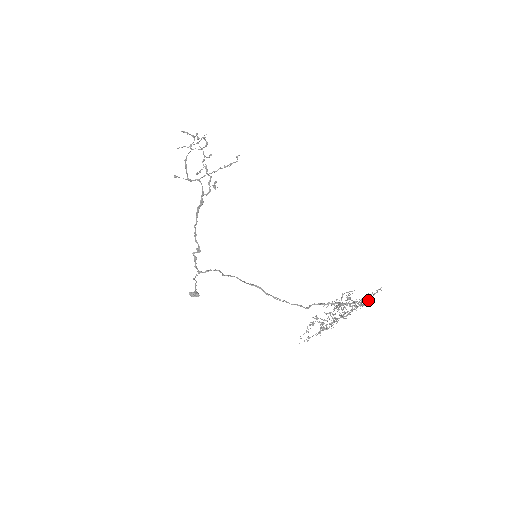
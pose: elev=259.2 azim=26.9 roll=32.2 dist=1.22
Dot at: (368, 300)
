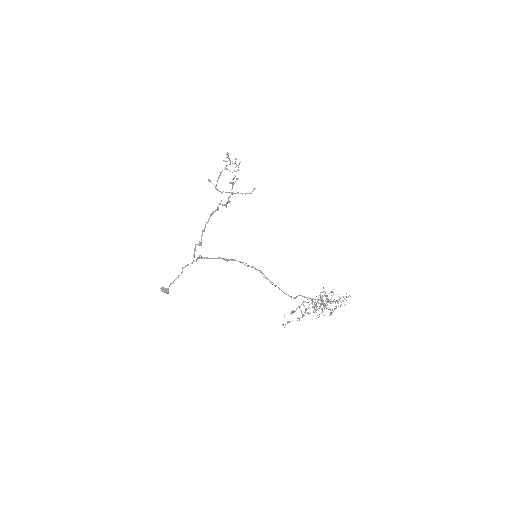
Dot at: (343, 301)
